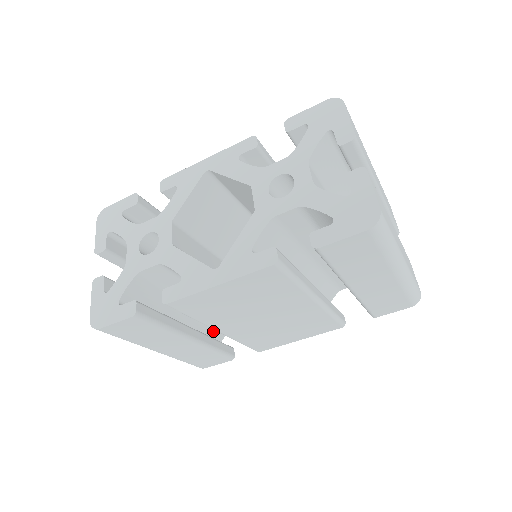
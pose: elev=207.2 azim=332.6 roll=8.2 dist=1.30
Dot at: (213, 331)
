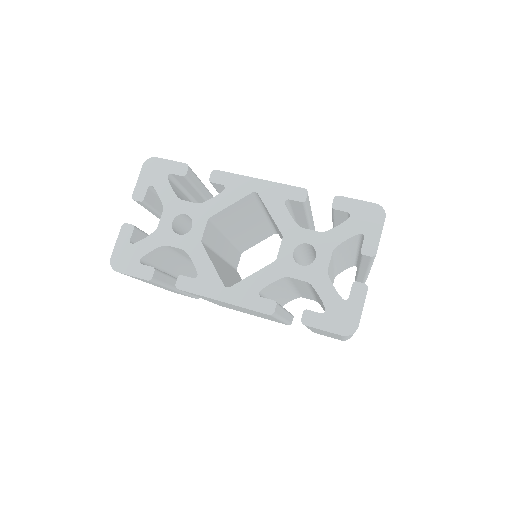
Dot at: (193, 274)
